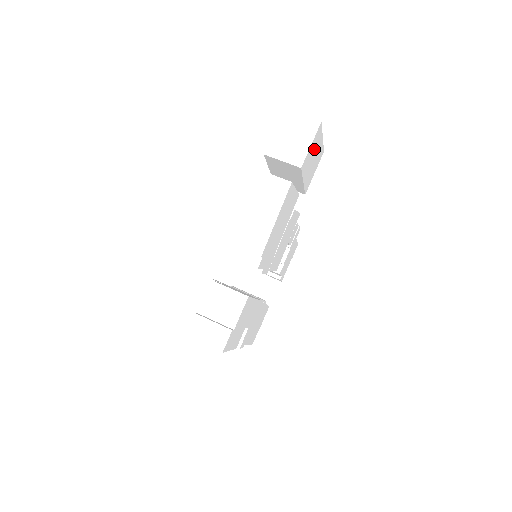
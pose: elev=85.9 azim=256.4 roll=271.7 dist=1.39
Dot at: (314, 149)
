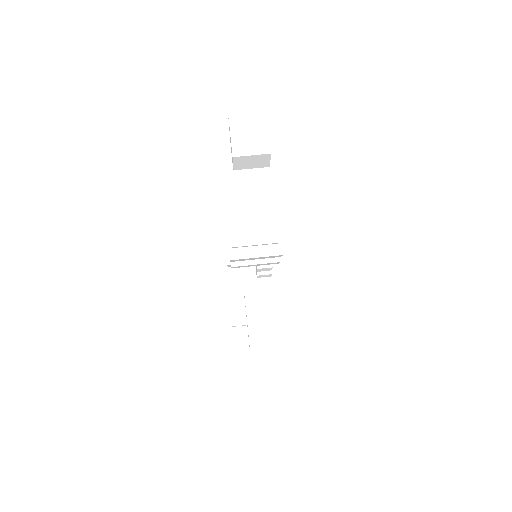
Dot at: occluded
